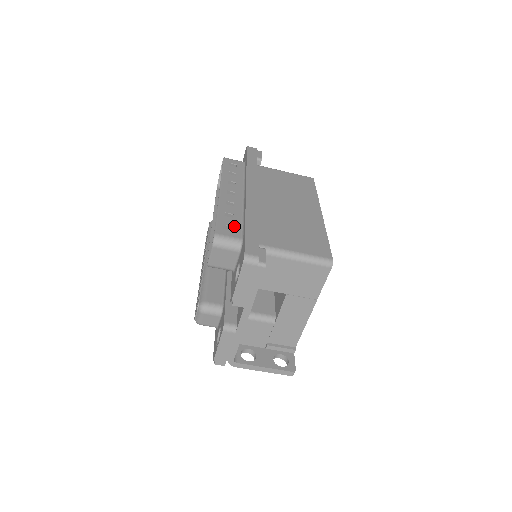
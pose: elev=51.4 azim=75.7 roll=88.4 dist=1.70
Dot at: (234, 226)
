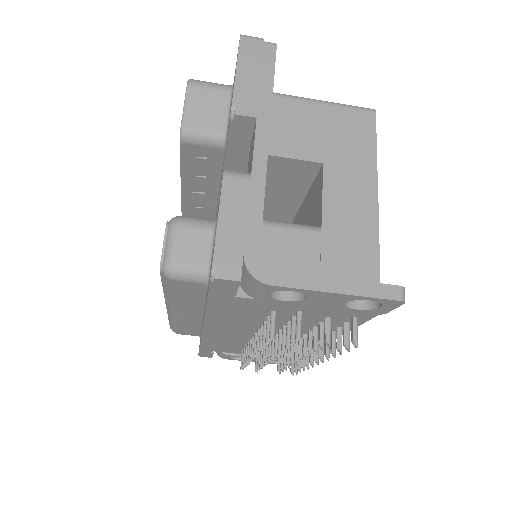
Dot at: occluded
